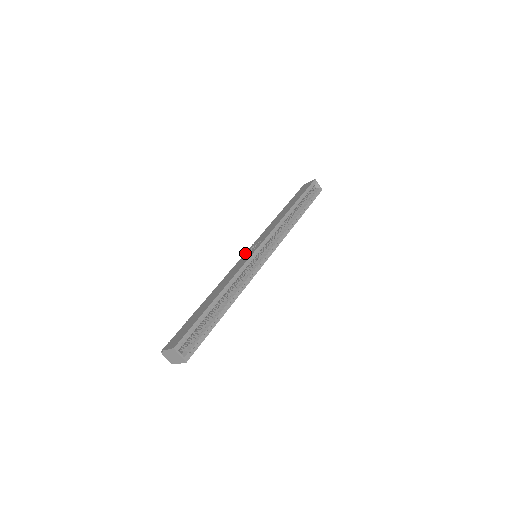
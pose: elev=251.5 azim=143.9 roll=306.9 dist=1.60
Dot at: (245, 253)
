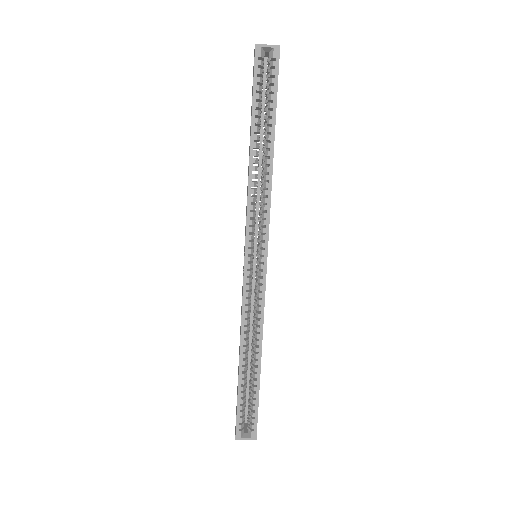
Dot at: occluded
